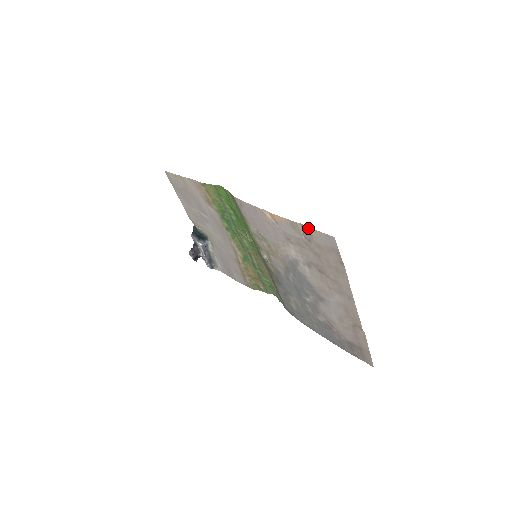
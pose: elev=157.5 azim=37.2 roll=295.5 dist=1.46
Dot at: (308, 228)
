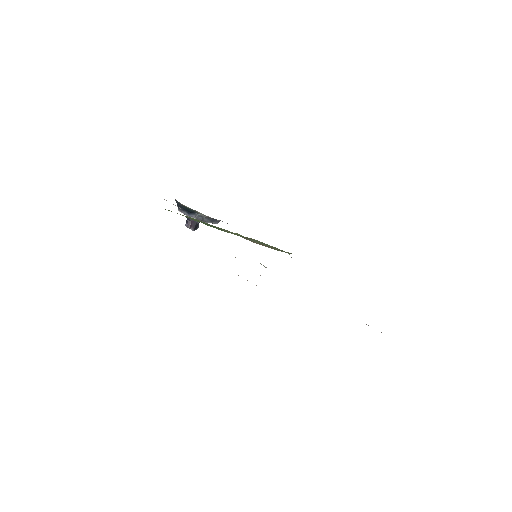
Dot at: occluded
